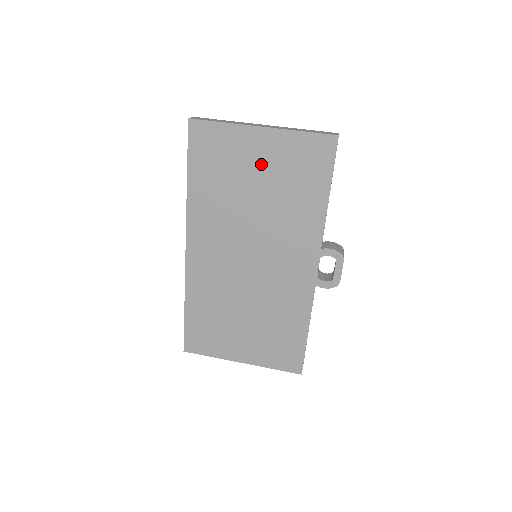
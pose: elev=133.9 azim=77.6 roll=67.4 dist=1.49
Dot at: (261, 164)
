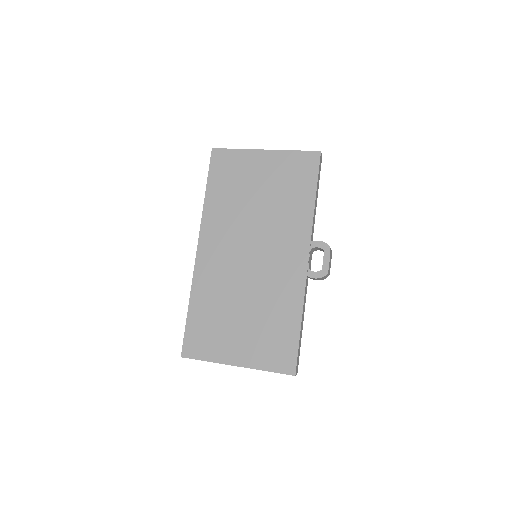
Dot at: (263, 176)
